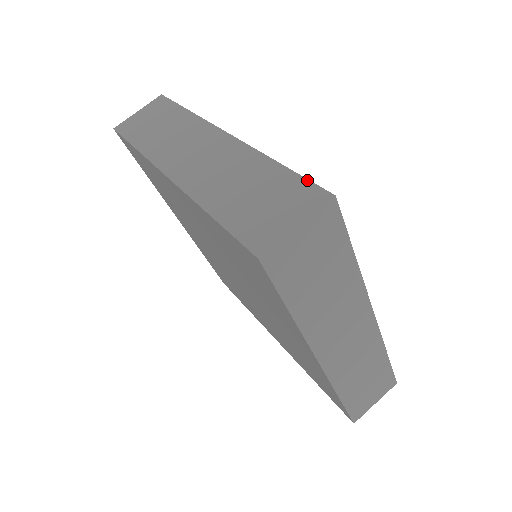
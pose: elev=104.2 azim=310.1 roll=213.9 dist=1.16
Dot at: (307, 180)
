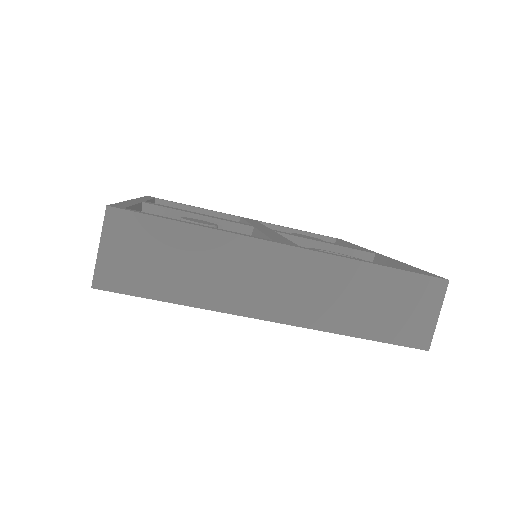
Dot at: (419, 275)
